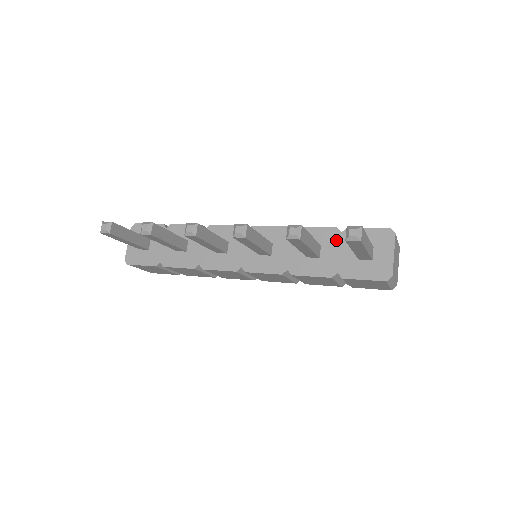
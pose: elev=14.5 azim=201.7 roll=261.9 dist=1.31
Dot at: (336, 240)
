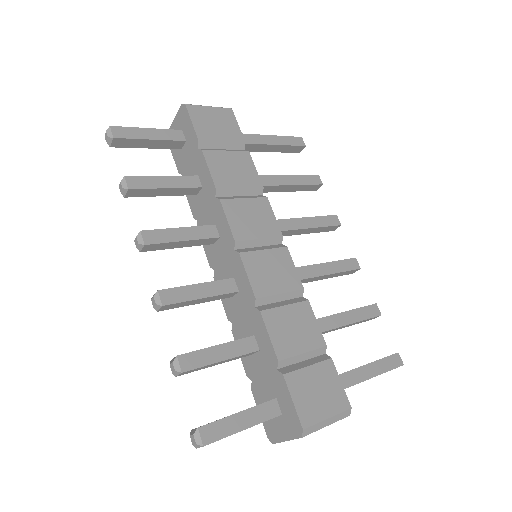
Dot at: (269, 366)
